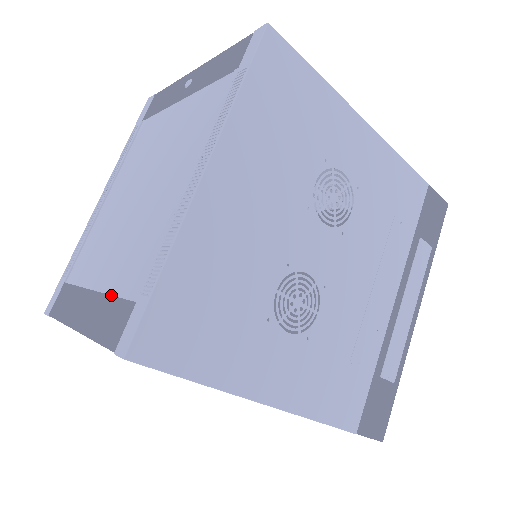
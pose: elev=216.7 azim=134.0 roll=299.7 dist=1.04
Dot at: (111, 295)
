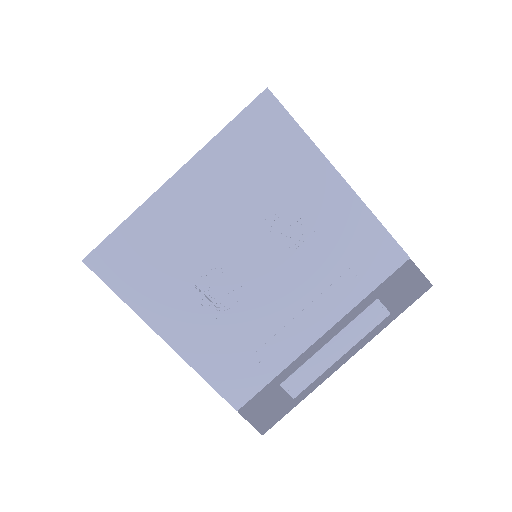
Dot at: occluded
